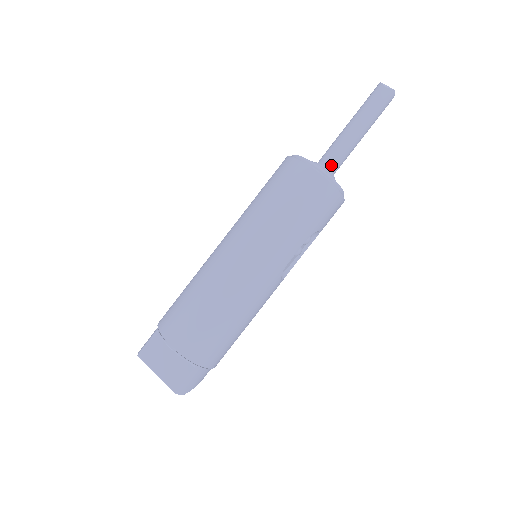
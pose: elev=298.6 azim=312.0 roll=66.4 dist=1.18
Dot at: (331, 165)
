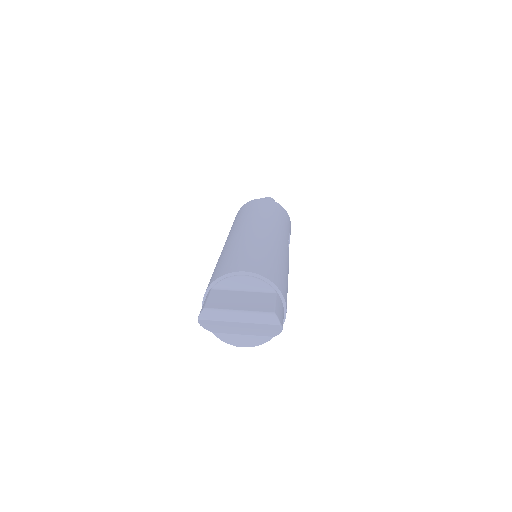
Dot at: occluded
